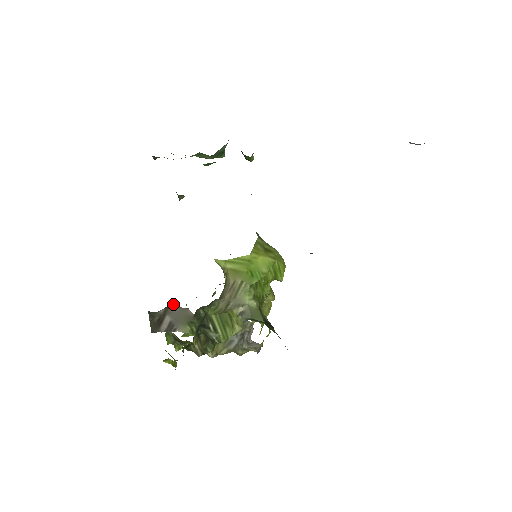
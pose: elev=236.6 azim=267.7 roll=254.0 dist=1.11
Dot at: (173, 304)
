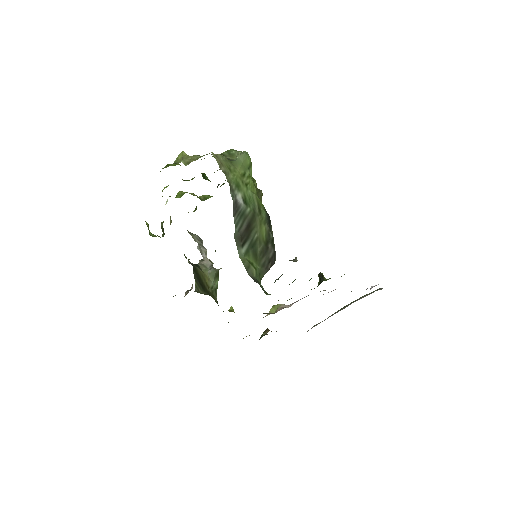
Dot at: occluded
